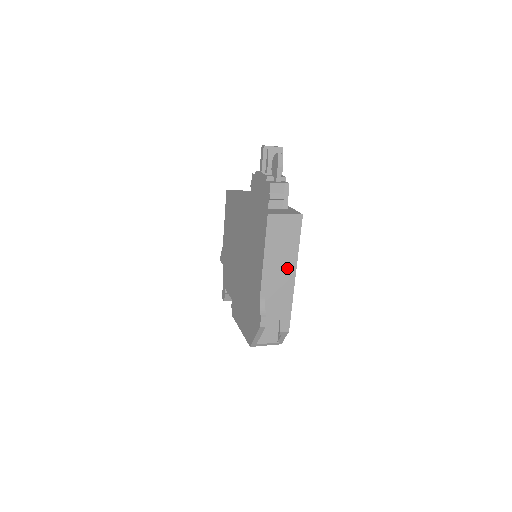
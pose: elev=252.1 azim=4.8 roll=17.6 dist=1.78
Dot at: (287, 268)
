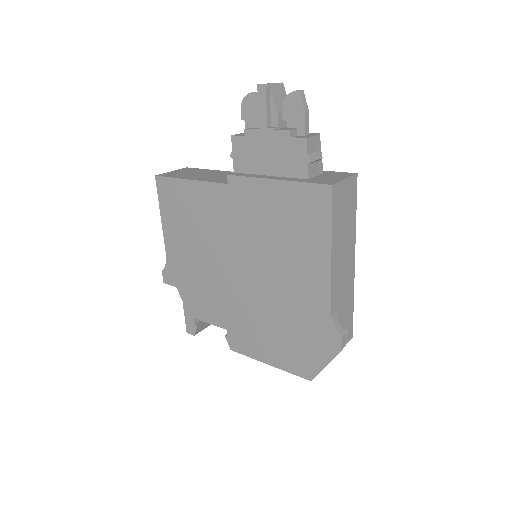
Dot at: (348, 255)
